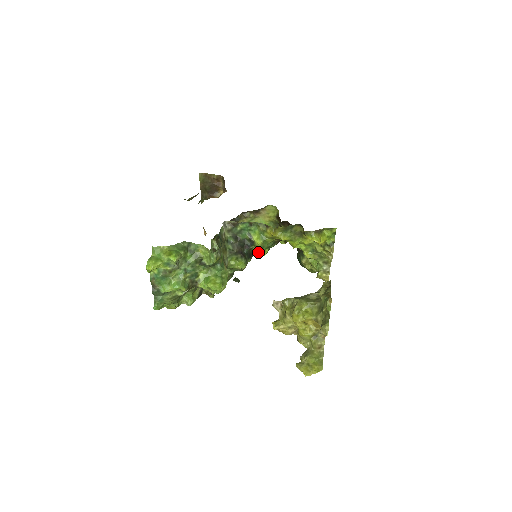
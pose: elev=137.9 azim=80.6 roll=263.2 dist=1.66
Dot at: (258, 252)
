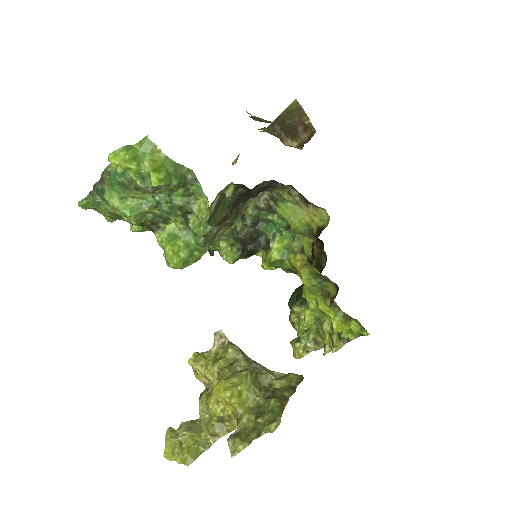
Dot at: (262, 258)
